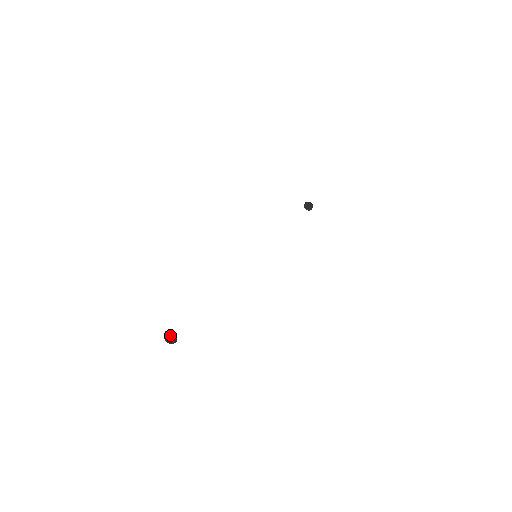
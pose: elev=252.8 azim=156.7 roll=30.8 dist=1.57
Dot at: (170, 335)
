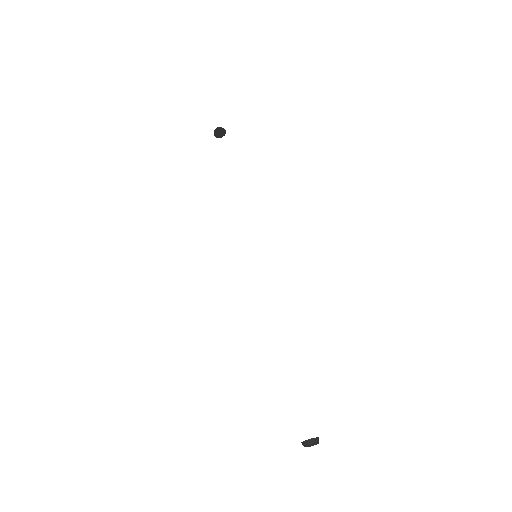
Dot at: occluded
